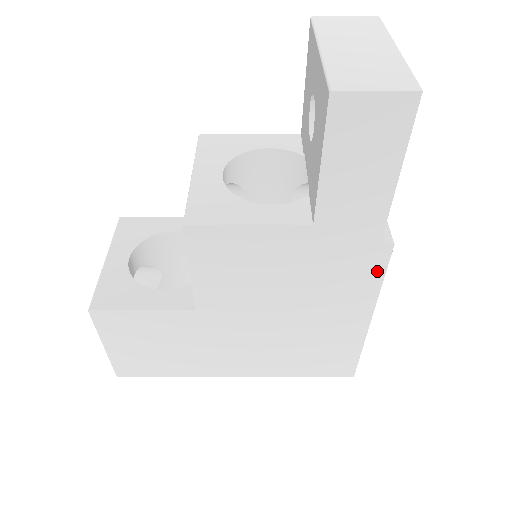
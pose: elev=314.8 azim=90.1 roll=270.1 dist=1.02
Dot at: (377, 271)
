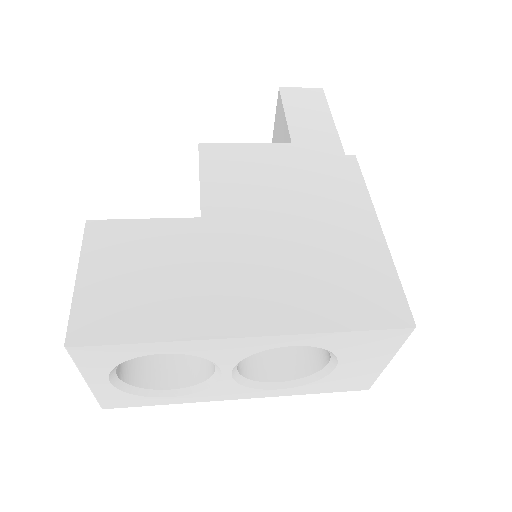
Dot at: (355, 175)
